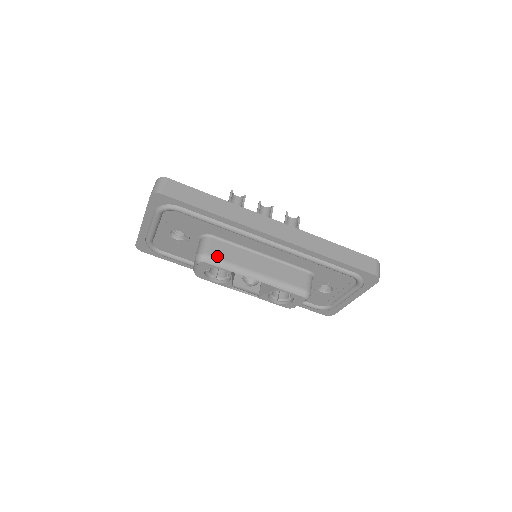
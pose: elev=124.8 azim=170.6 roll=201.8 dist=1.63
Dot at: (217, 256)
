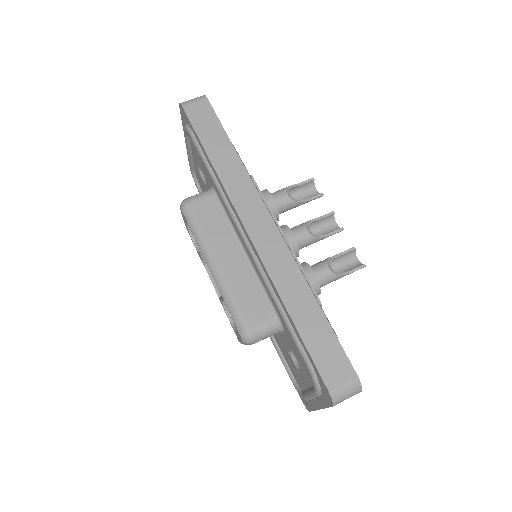
Dot at: (196, 213)
